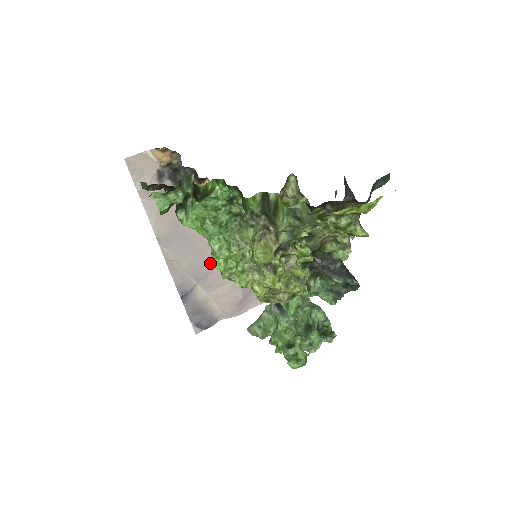
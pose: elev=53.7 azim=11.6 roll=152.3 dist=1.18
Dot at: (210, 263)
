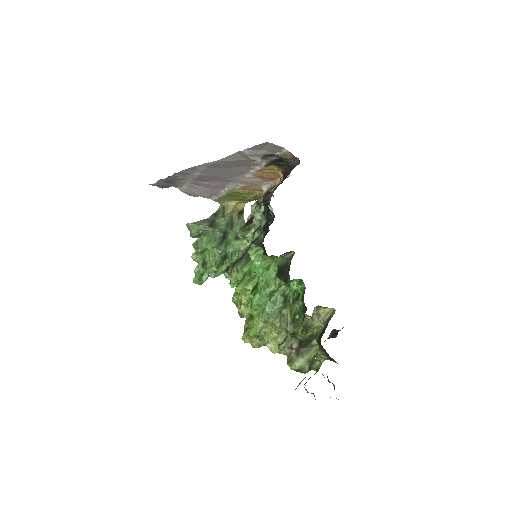
Dot at: (217, 180)
